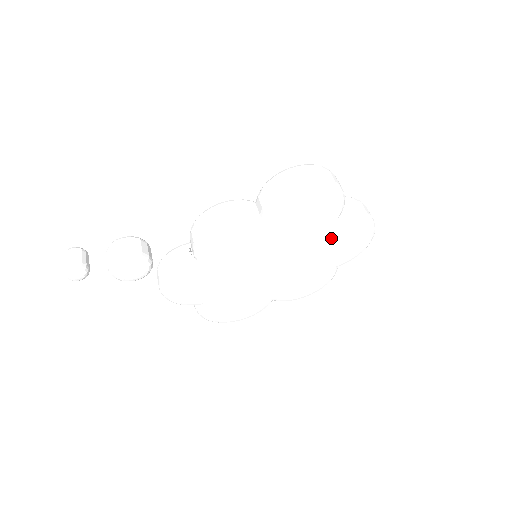
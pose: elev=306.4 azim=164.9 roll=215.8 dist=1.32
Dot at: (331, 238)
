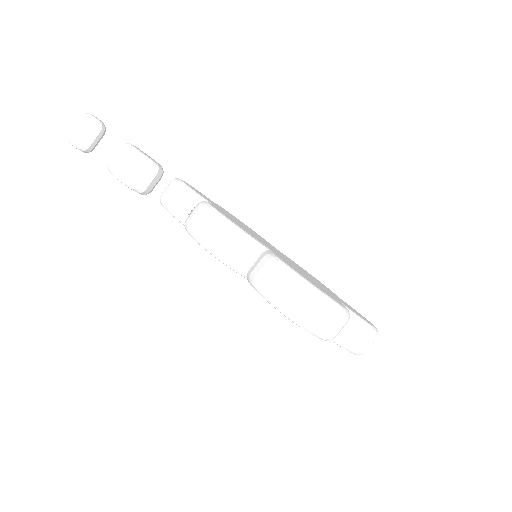
Dot at: occluded
